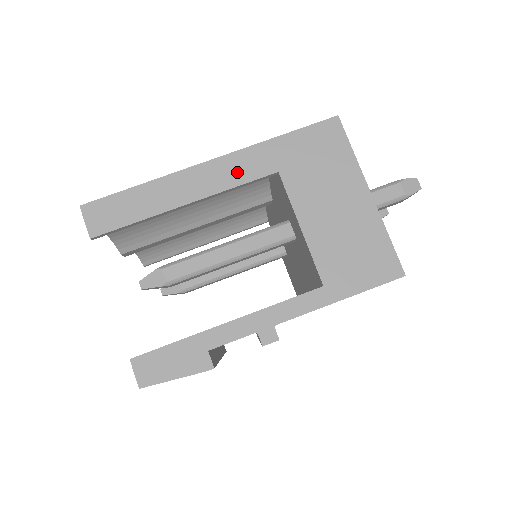
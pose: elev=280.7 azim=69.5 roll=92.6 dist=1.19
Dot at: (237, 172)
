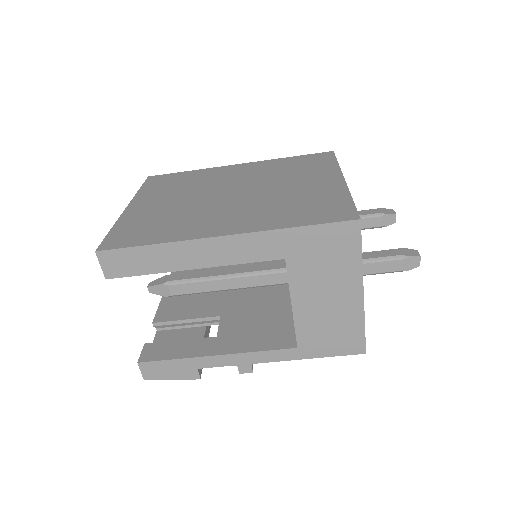
Dot at: (246, 252)
